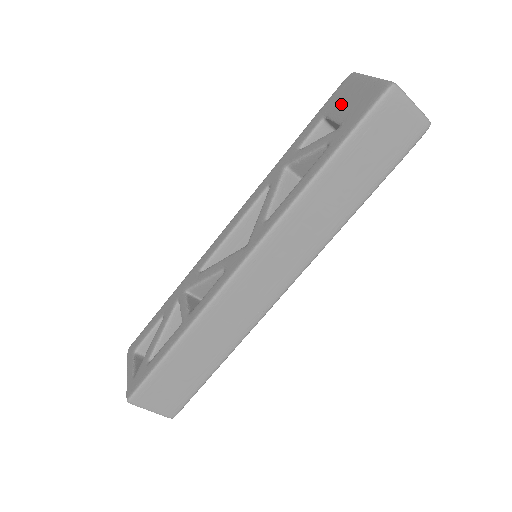
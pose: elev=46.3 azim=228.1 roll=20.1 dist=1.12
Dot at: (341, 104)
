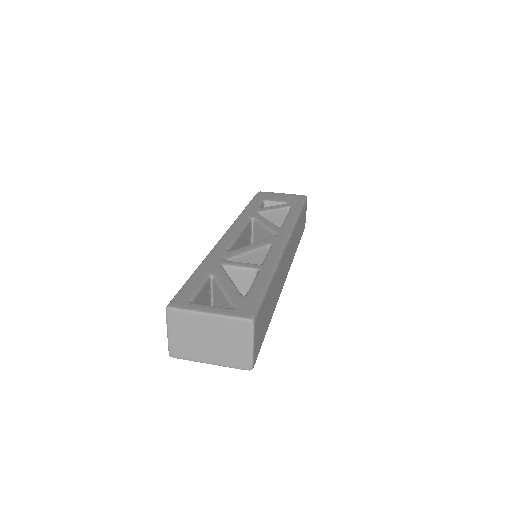
Dot at: (275, 197)
